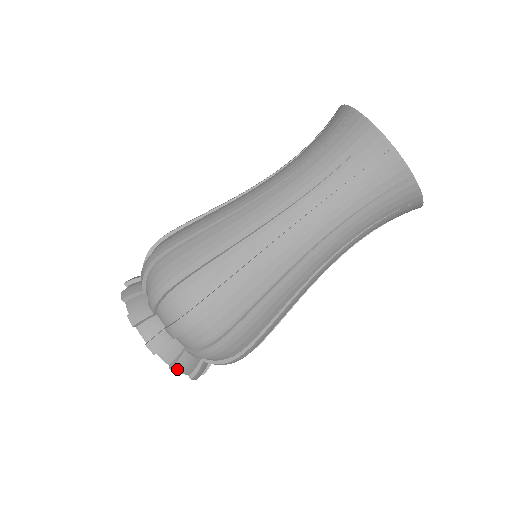
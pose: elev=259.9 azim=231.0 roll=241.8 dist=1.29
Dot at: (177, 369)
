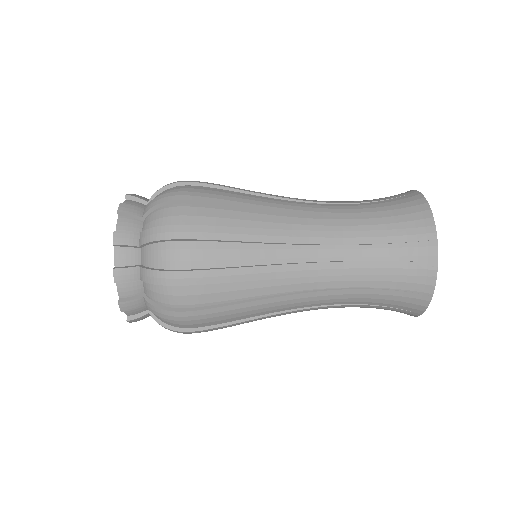
Dot at: (123, 207)
